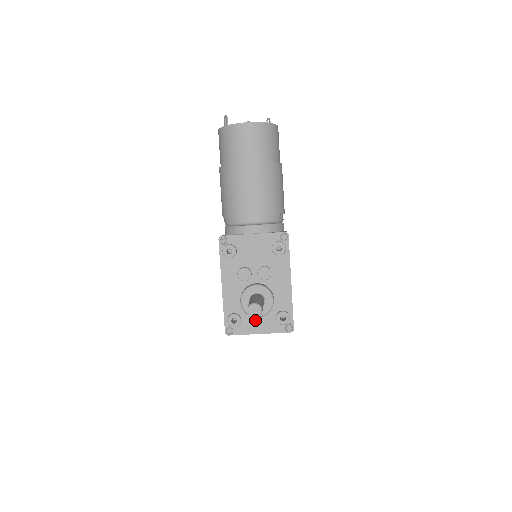
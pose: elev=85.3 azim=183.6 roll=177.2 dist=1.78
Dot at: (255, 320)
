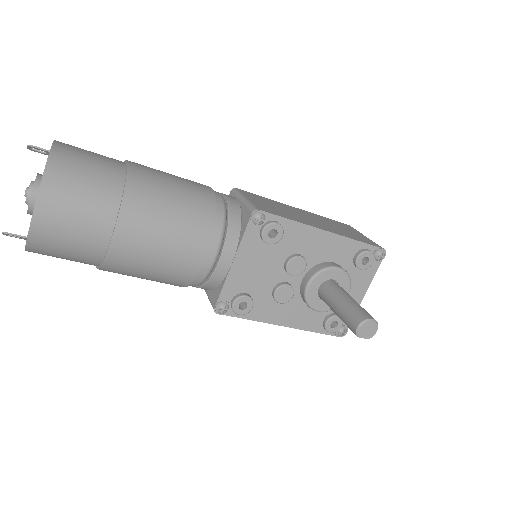
Dot at: occluded
